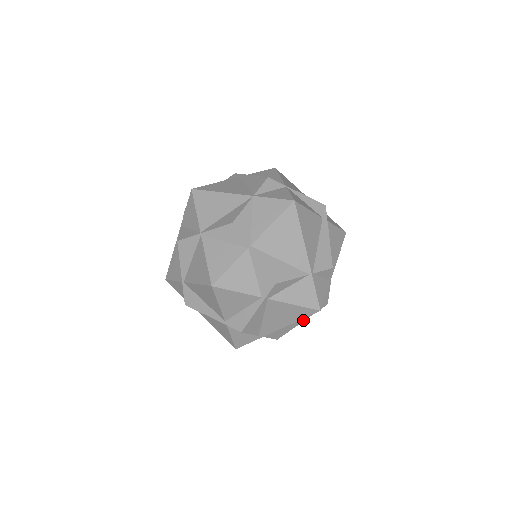
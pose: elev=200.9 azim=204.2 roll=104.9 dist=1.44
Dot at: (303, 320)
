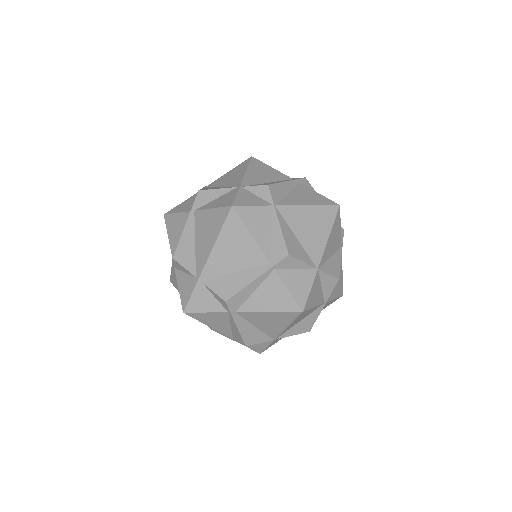
Dot at: (257, 275)
